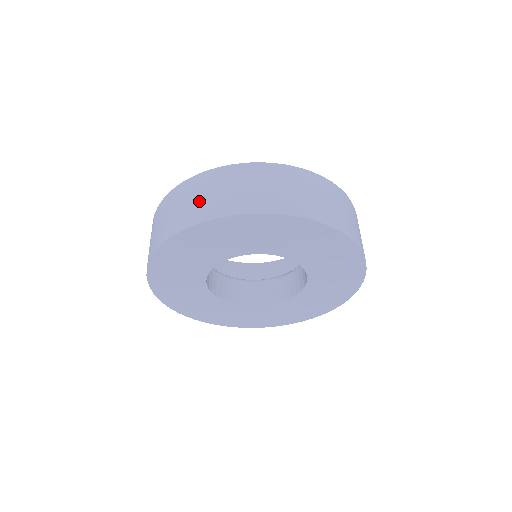
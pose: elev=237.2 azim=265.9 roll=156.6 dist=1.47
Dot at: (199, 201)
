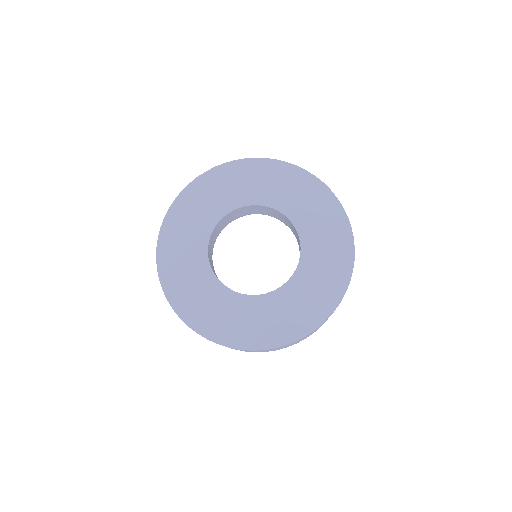
Dot at: occluded
